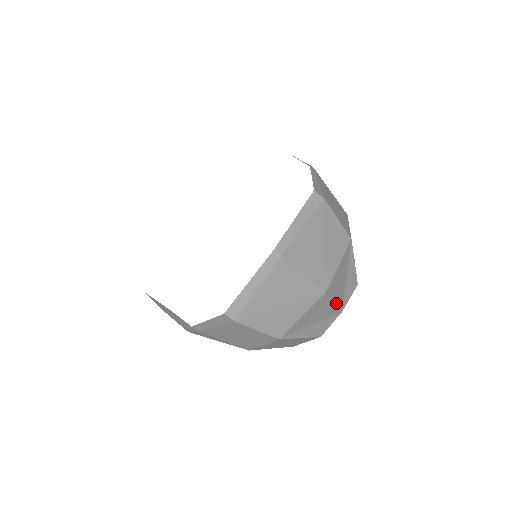
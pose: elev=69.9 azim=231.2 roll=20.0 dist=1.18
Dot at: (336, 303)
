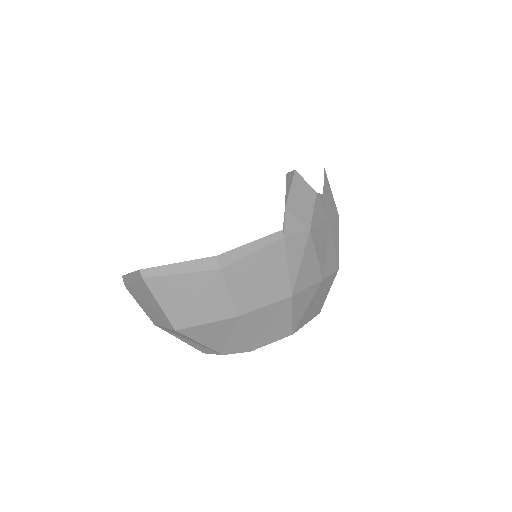
Dot at: (206, 345)
